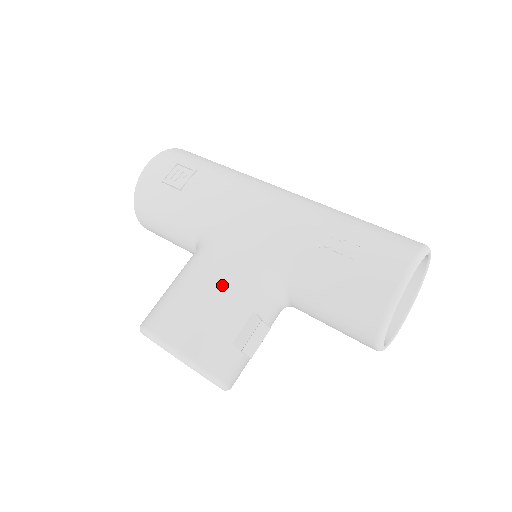
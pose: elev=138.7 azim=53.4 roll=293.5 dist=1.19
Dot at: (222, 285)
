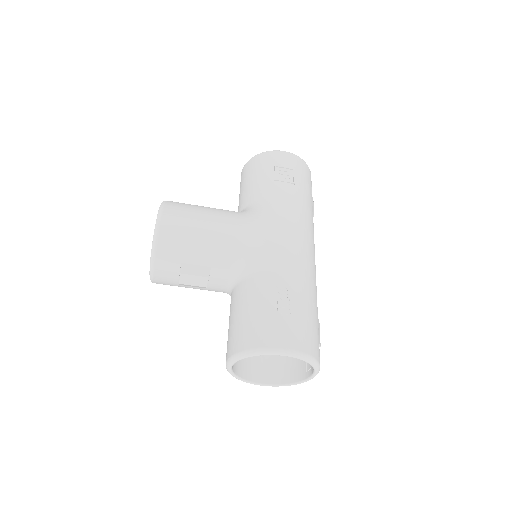
Dot at: (217, 236)
